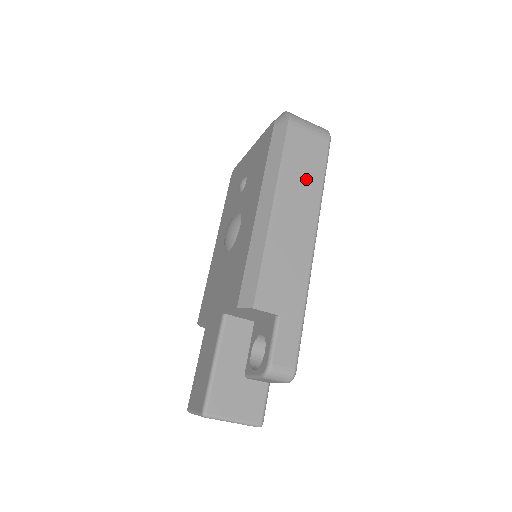
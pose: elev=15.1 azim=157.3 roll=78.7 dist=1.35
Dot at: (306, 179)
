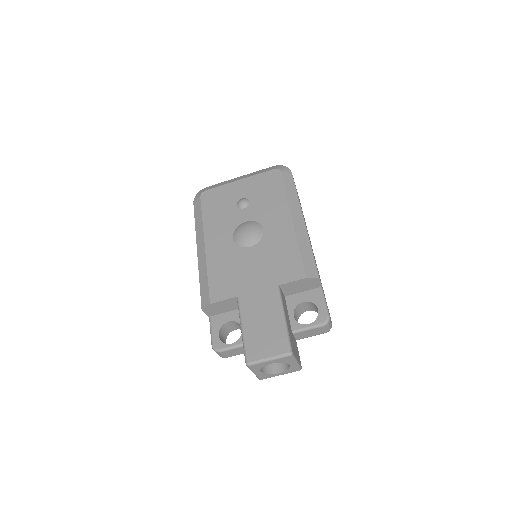
Dot at: (302, 211)
